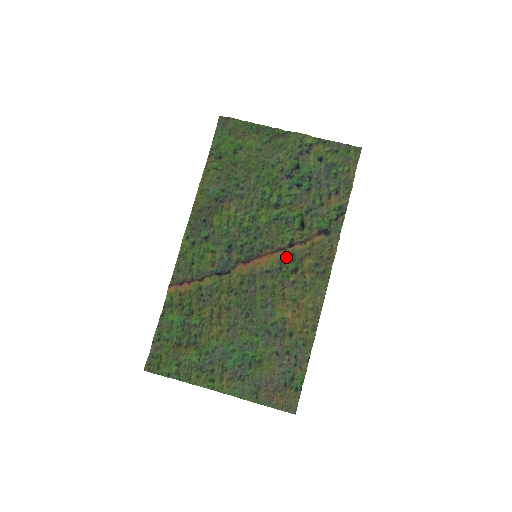
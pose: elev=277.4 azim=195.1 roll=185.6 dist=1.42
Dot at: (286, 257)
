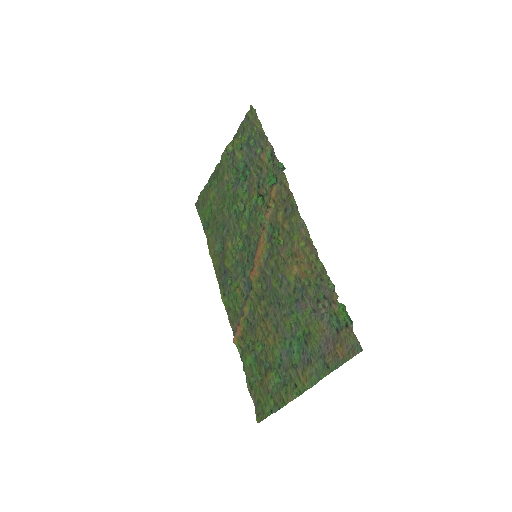
Dot at: (270, 232)
